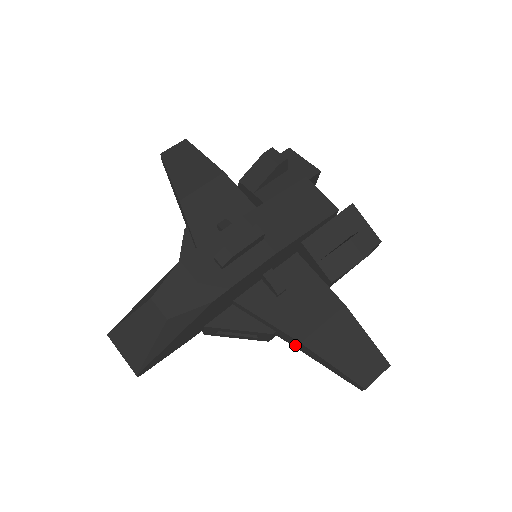
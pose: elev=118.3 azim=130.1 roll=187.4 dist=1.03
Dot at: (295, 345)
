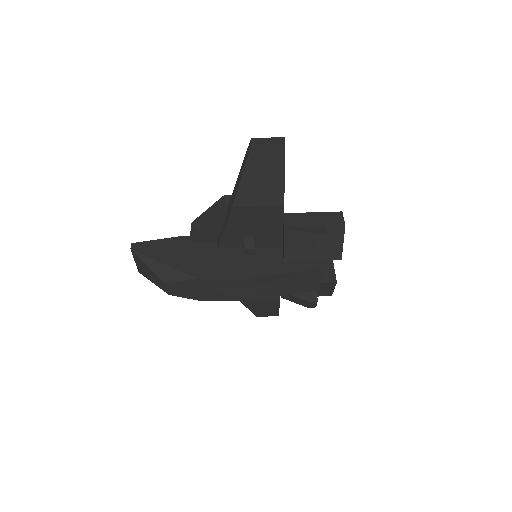
Dot at: occluded
